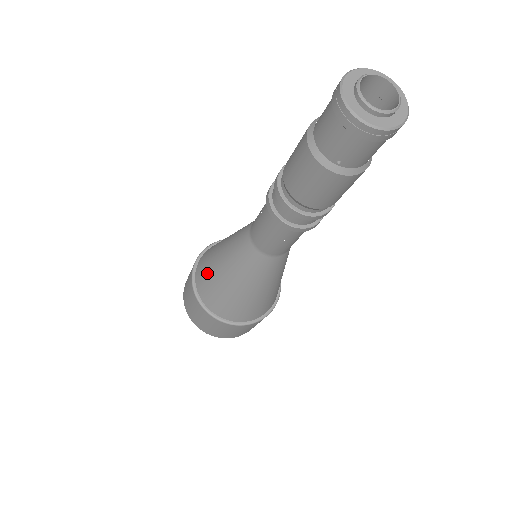
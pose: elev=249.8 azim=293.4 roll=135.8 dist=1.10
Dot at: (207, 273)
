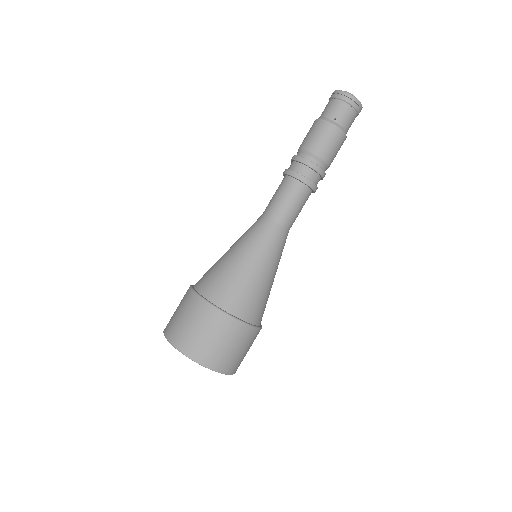
Dot at: (212, 269)
